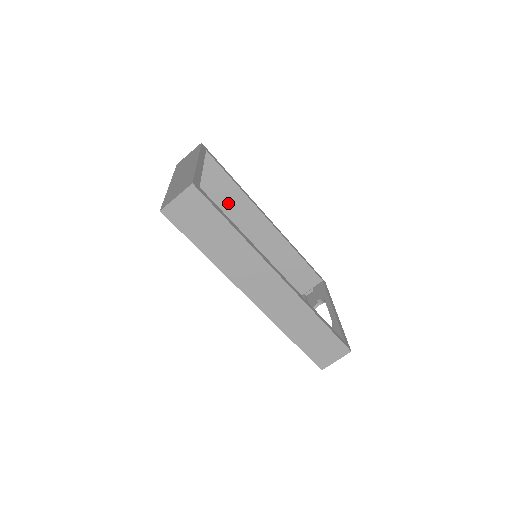
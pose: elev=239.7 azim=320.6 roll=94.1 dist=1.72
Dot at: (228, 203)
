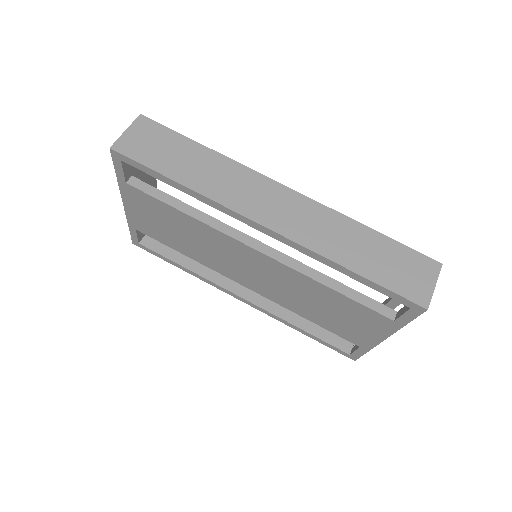
Dot at: occluded
